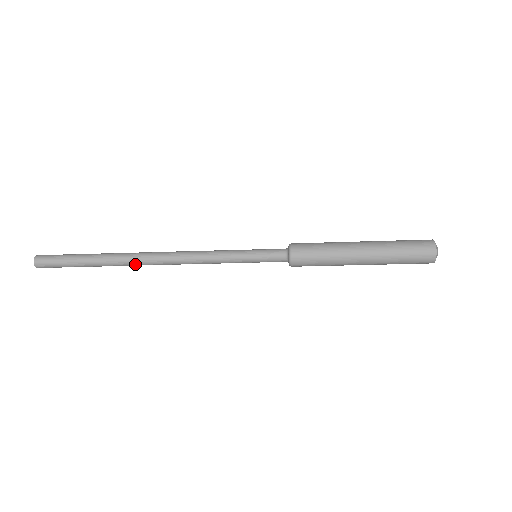
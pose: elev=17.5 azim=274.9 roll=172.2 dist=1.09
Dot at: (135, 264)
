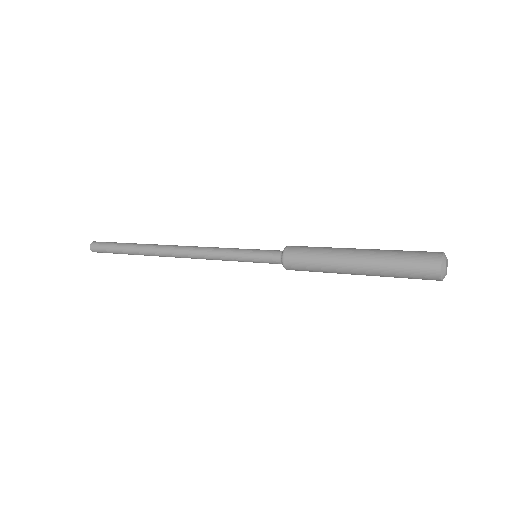
Dot at: (162, 256)
